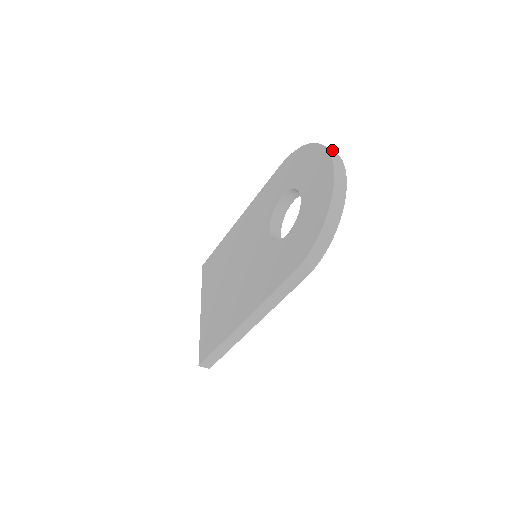
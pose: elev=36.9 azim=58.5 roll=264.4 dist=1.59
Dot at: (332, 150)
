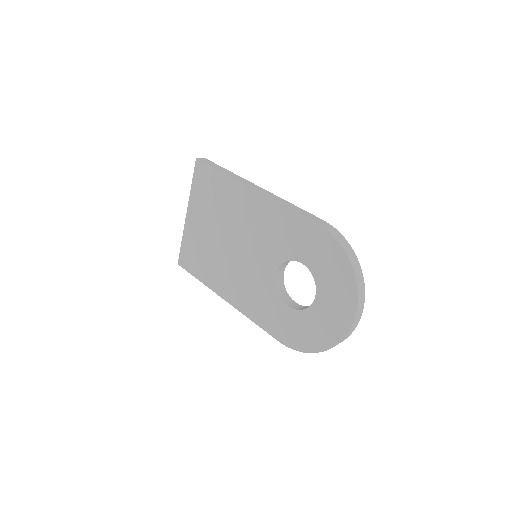
Dot at: (363, 296)
